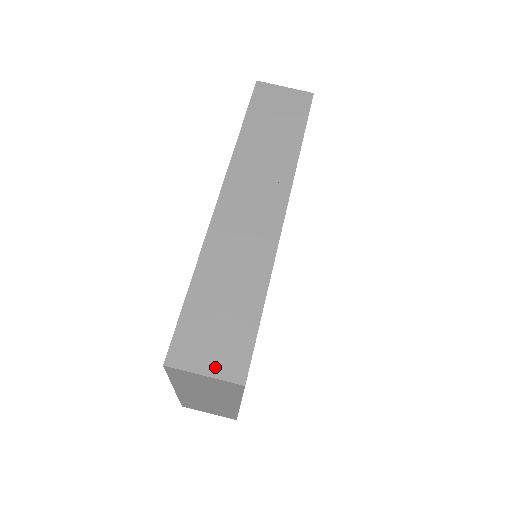
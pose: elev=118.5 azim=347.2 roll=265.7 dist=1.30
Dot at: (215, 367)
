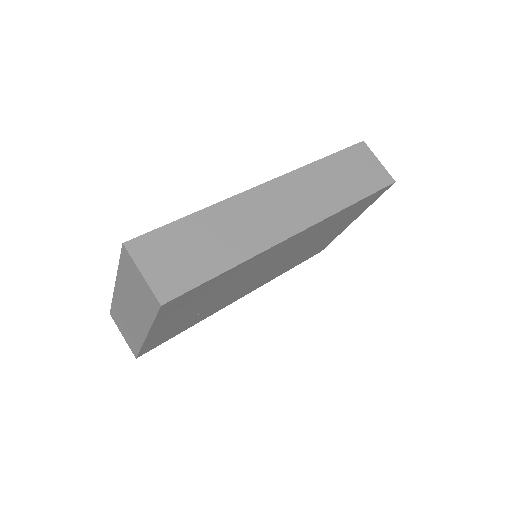
Dot at: (154, 276)
